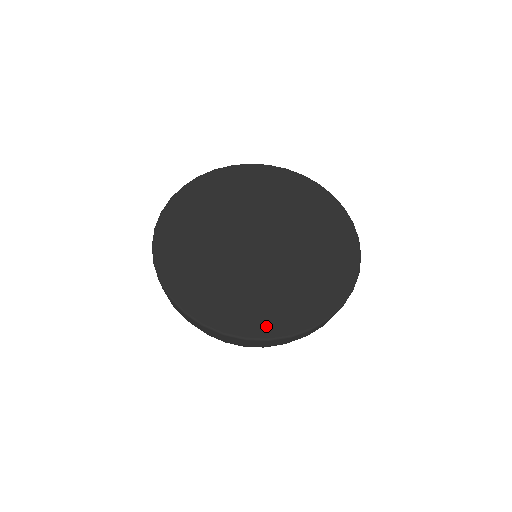
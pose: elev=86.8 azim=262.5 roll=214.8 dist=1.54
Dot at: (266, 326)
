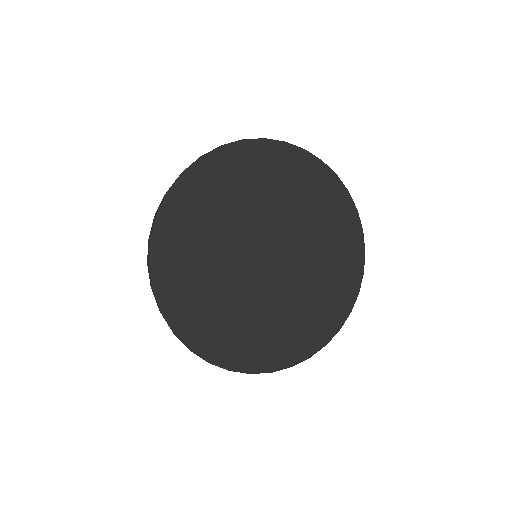
Dot at: (187, 323)
